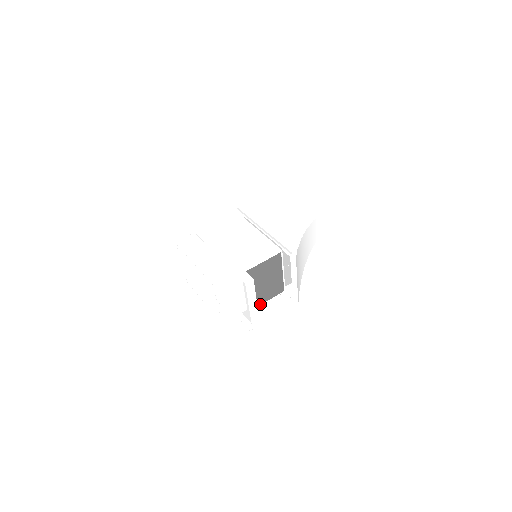
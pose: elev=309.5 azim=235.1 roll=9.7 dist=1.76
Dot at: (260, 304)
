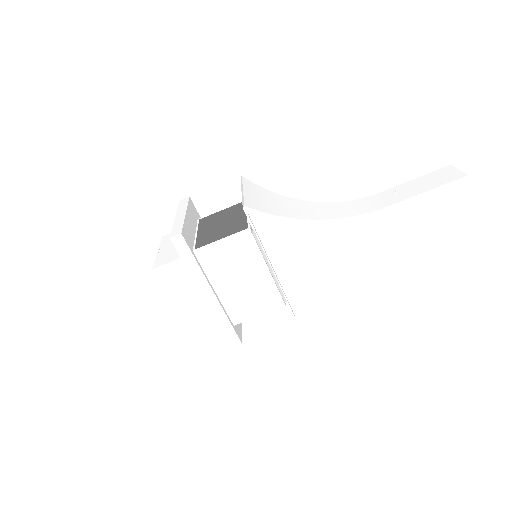
Dot at: occluded
